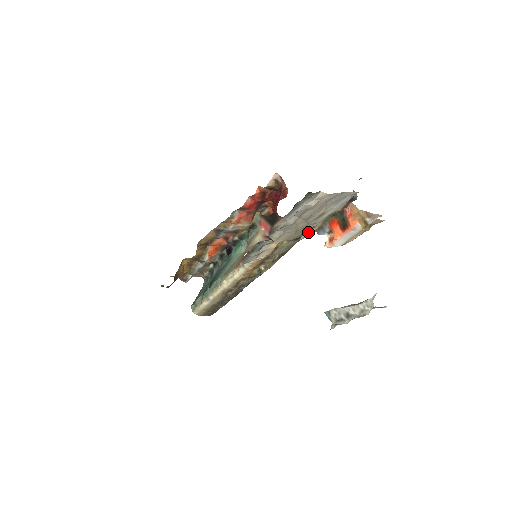
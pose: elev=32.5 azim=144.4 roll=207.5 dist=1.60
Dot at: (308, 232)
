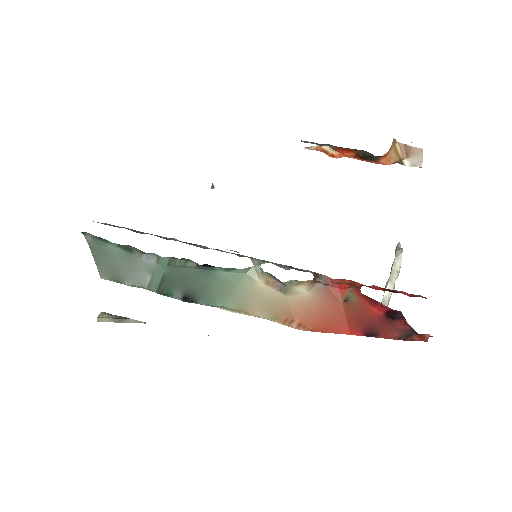
Dot at: occluded
